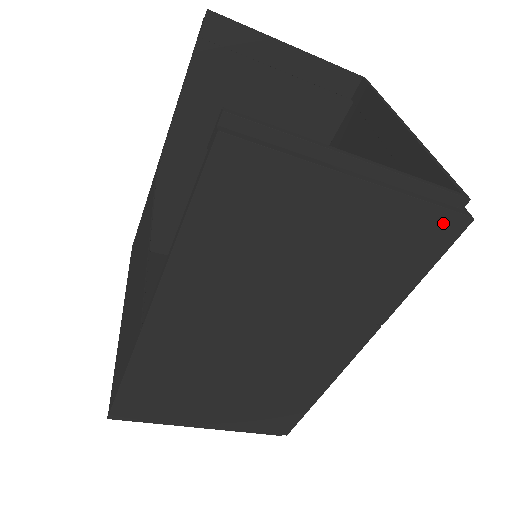
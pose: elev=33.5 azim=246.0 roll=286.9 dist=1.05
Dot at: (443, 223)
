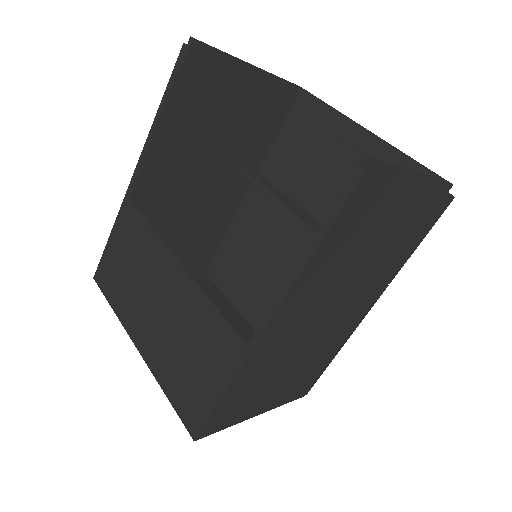
Dot at: (442, 204)
